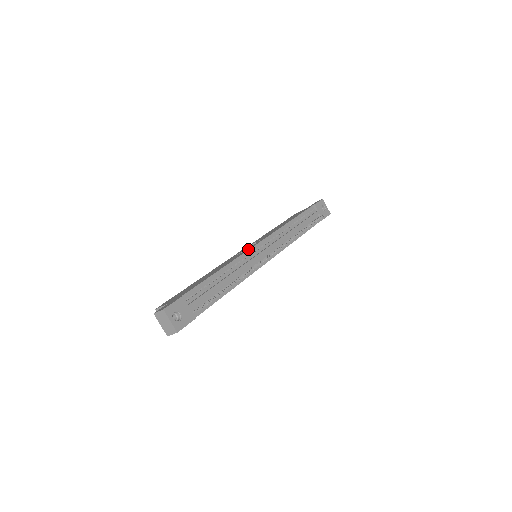
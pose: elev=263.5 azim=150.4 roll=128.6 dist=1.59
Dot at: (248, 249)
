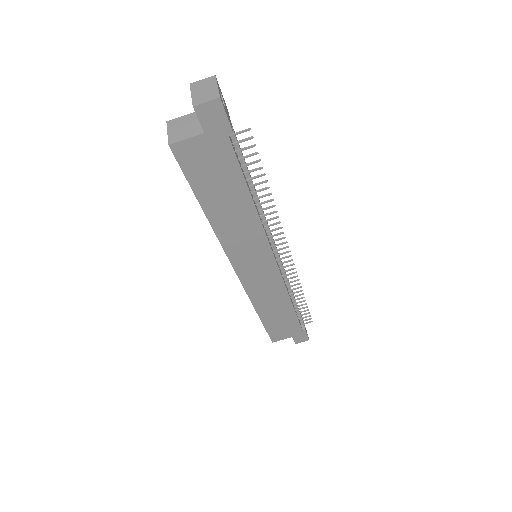
Dot at: occluded
